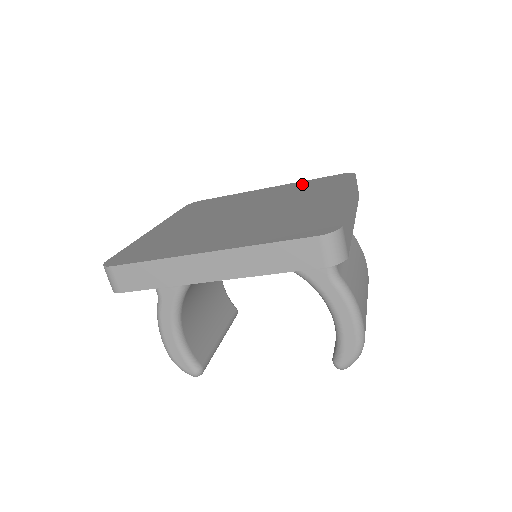
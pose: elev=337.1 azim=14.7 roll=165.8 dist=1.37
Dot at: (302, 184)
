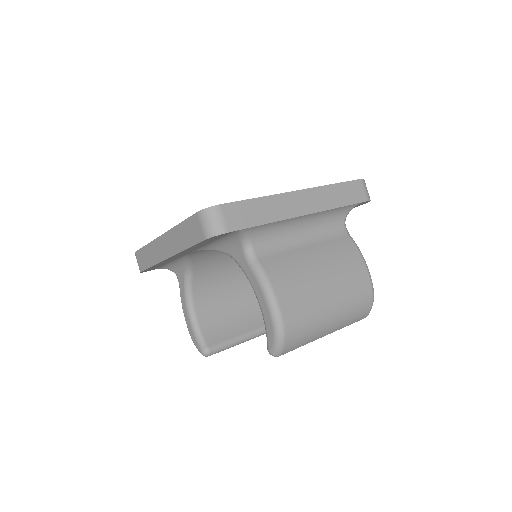
Dot at: occluded
